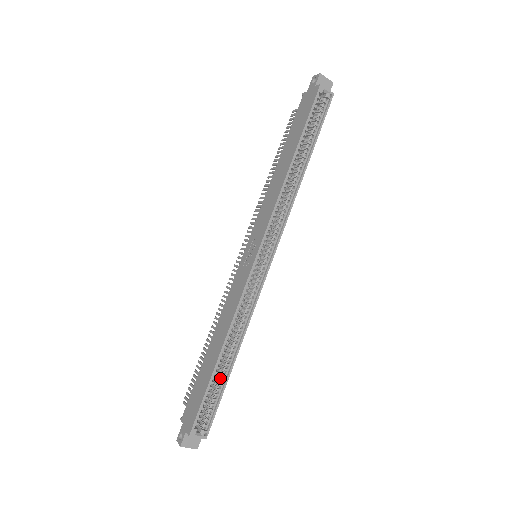
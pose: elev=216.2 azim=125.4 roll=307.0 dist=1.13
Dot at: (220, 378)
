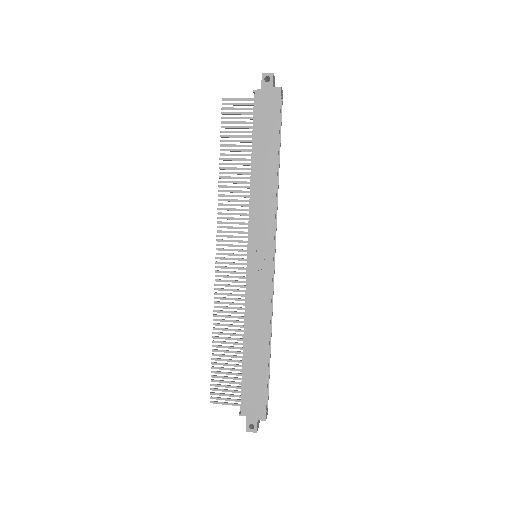
Dot at: occluded
